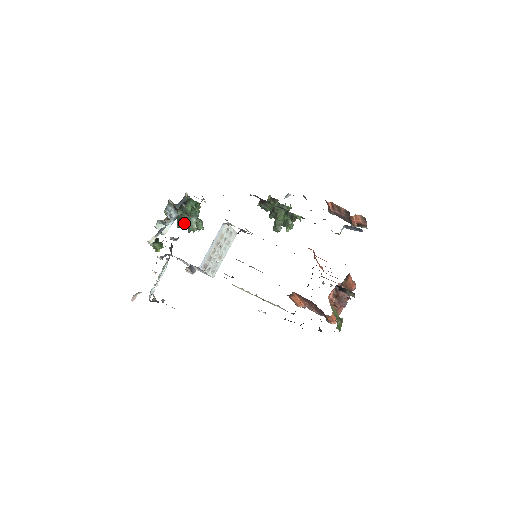
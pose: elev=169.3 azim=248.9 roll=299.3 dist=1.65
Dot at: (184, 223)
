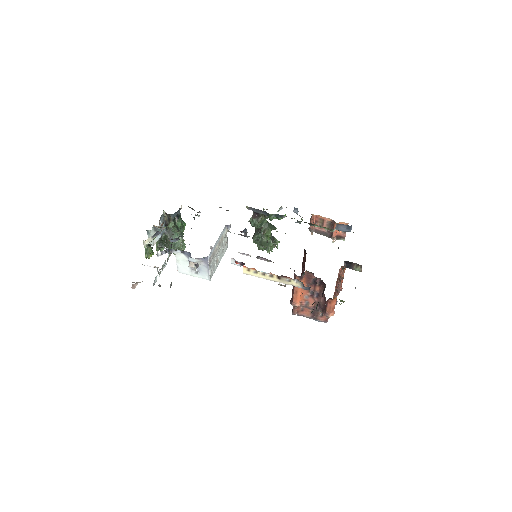
Dot at: (168, 242)
